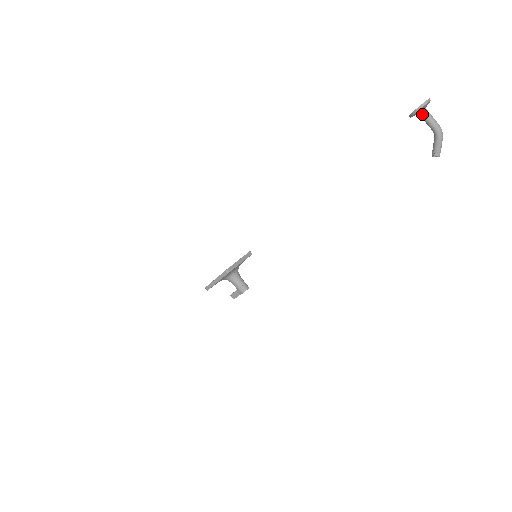
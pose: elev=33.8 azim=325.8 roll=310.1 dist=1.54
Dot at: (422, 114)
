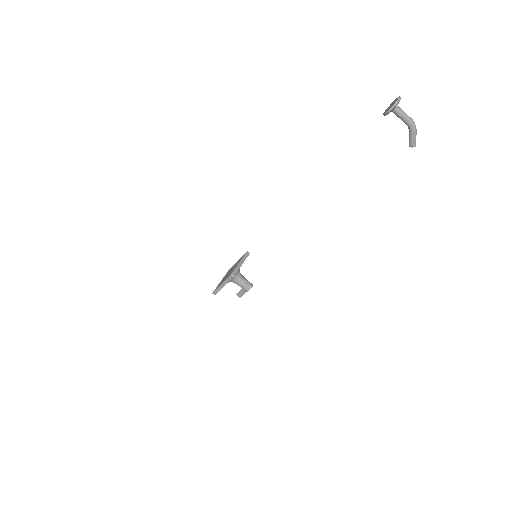
Dot at: (395, 112)
